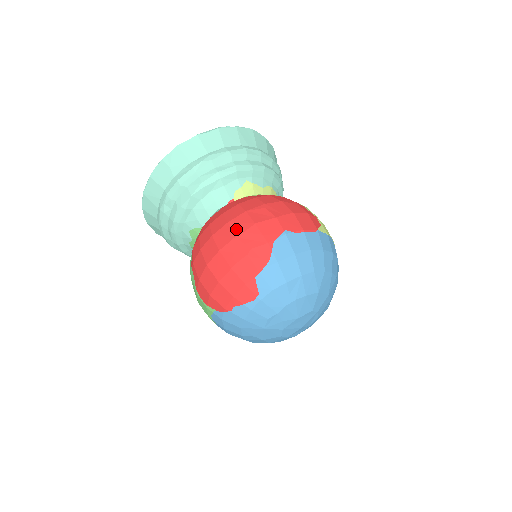
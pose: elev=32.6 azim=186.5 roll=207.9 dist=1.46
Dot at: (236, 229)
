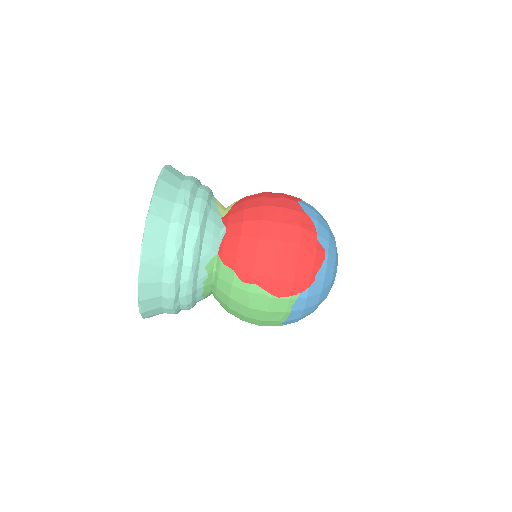
Dot at: (274, 218)
